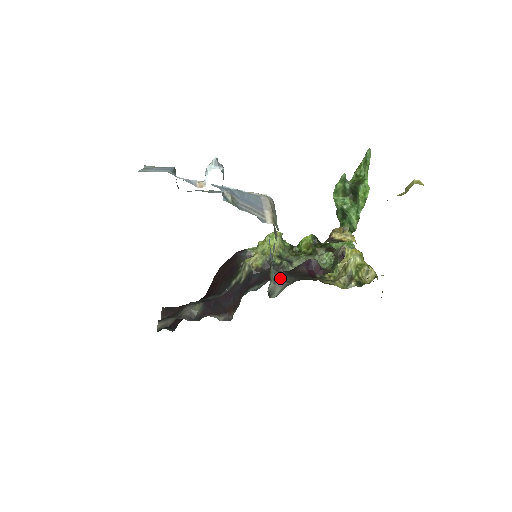
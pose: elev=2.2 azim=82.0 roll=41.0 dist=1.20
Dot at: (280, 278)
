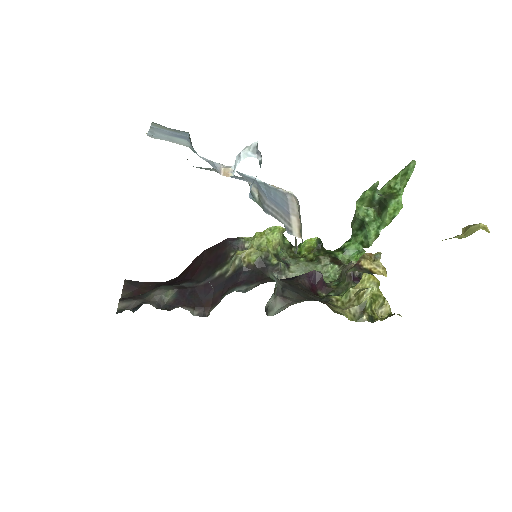
Dot at: (282, 292)
